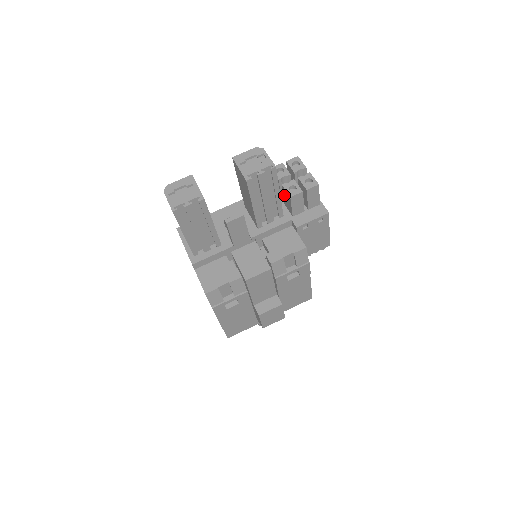
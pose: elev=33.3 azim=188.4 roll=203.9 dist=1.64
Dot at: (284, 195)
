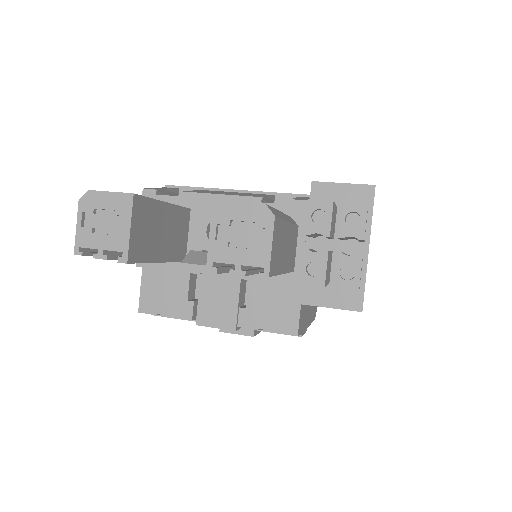
Dot at: occluded
